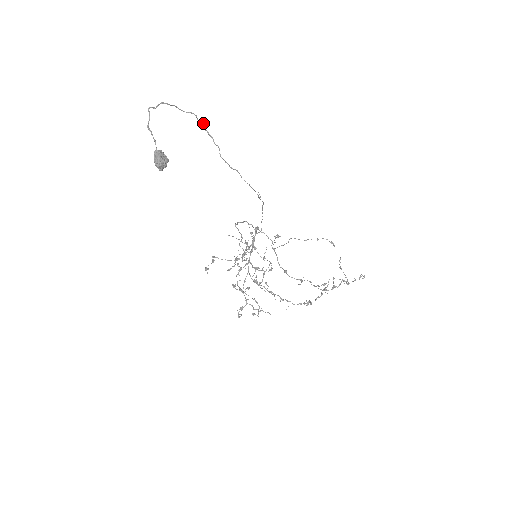
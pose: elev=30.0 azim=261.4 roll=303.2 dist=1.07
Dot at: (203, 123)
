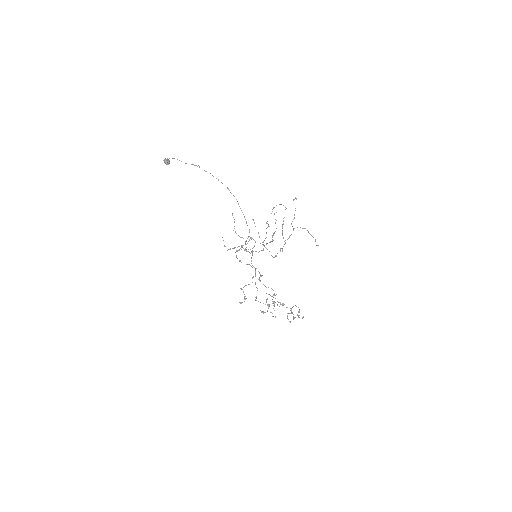
Dot at: (193, 164)
